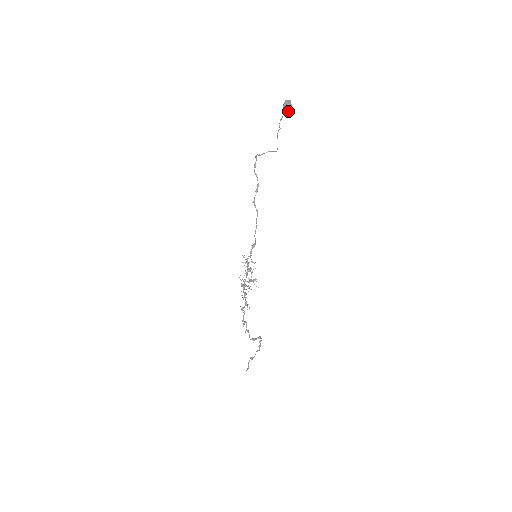
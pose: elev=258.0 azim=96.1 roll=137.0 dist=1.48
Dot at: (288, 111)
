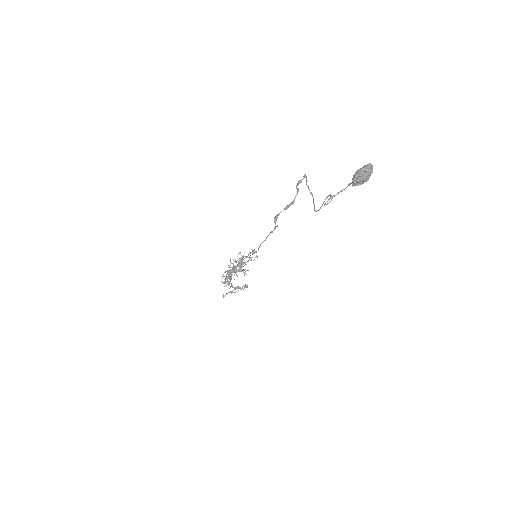
Dot at: (357, 184)
